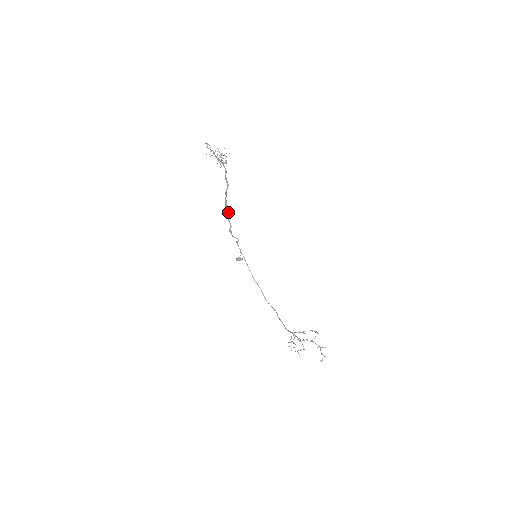
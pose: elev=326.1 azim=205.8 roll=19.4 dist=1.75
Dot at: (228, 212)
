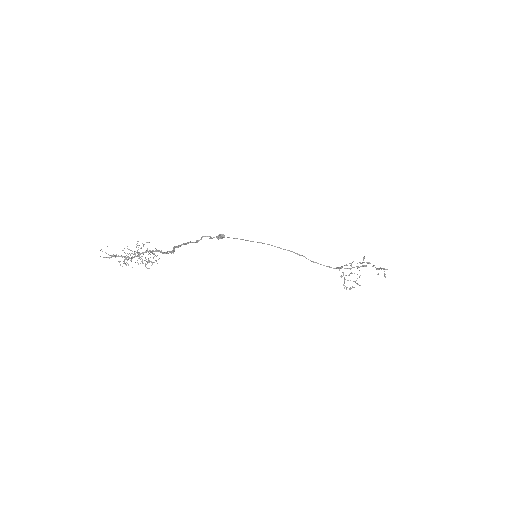
Dot at: (184, 244)
